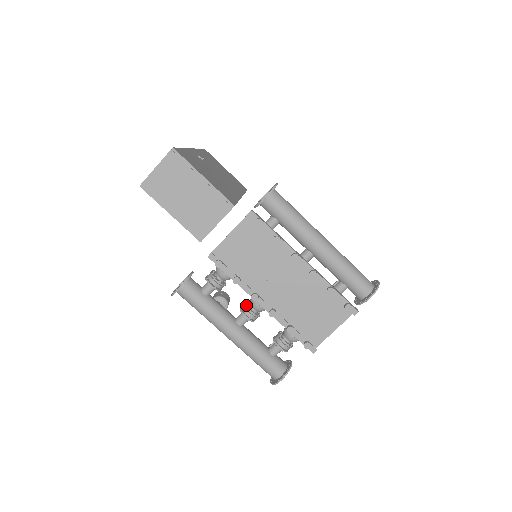
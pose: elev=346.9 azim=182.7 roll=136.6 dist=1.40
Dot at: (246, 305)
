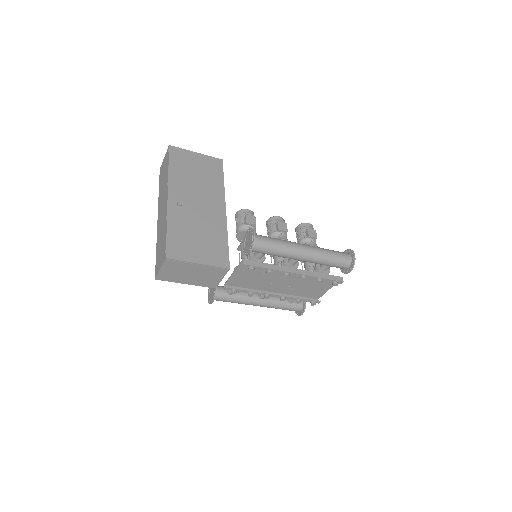
Dot at: occluded
